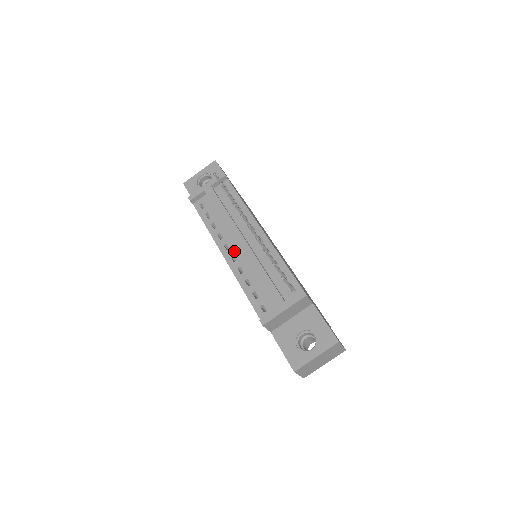
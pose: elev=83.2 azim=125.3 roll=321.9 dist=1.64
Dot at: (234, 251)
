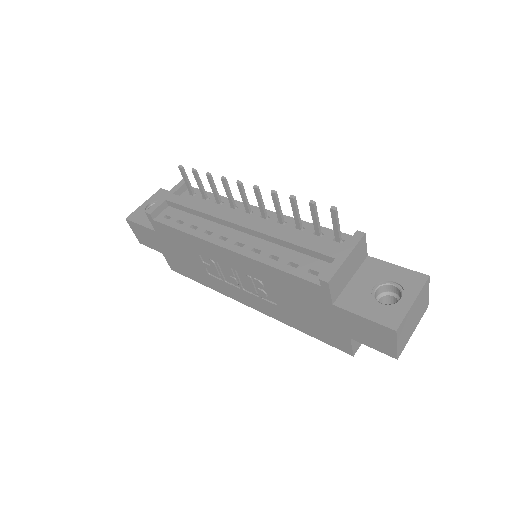
Dot at: (236, 238)
